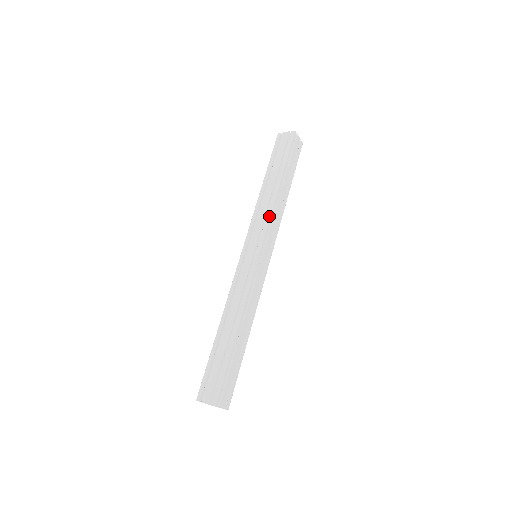
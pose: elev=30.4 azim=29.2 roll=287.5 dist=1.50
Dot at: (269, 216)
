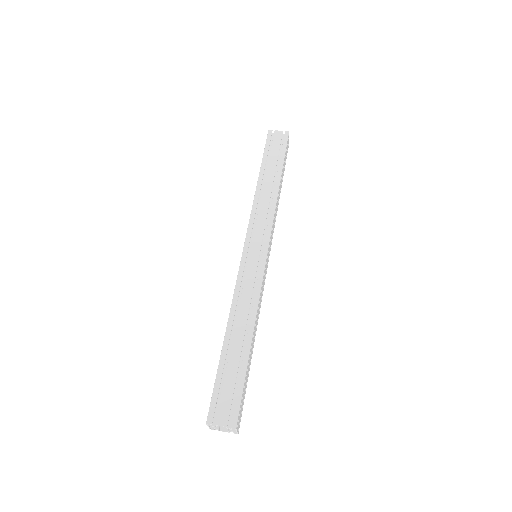
Dot at: (273, 214)
